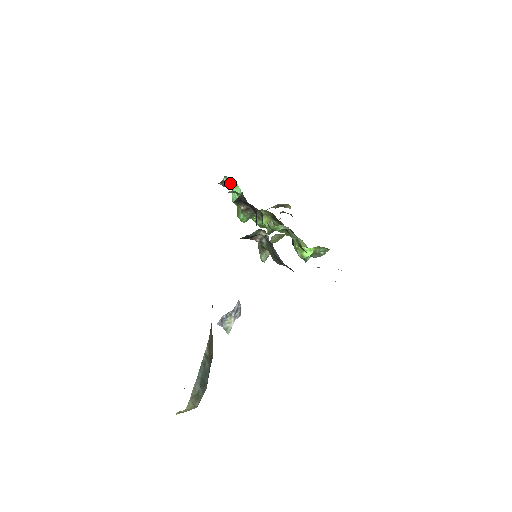
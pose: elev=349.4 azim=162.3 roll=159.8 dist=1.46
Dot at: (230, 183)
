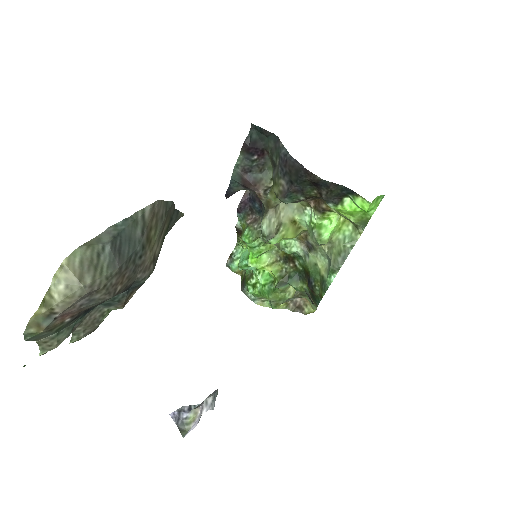
Dot at: (240, 253)
